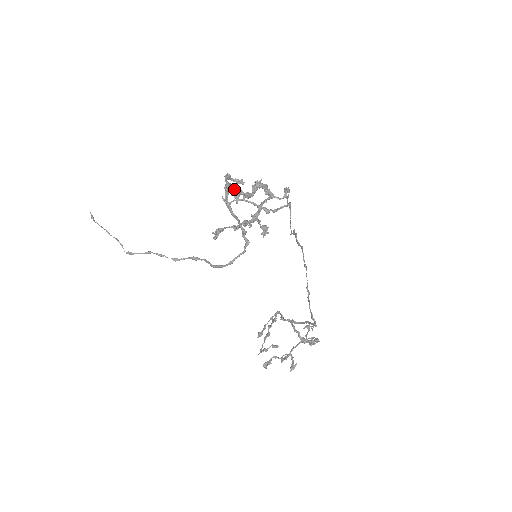
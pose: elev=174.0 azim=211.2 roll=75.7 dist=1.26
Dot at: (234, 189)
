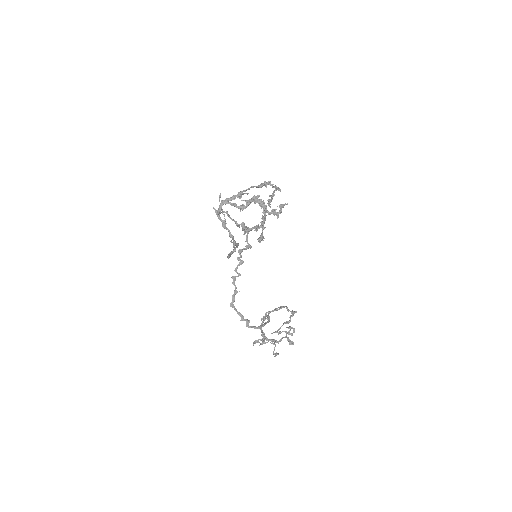
Dot at: (229, 202)
